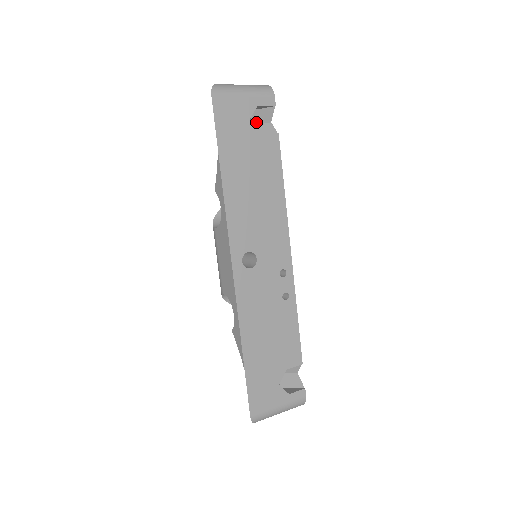
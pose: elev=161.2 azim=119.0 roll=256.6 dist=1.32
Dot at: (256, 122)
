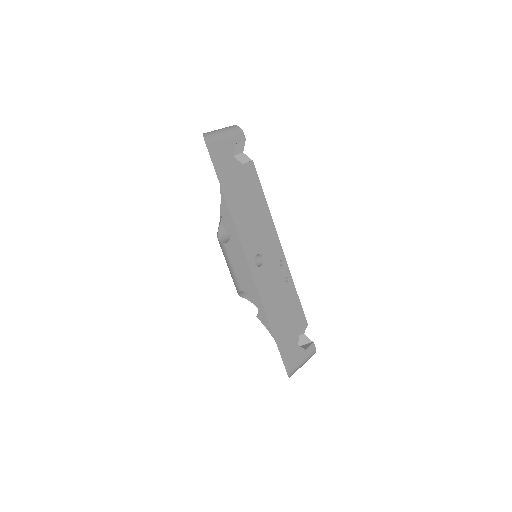
Dot at: occluded
